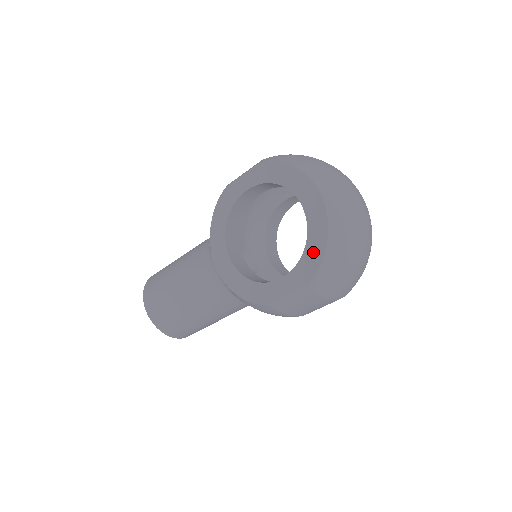
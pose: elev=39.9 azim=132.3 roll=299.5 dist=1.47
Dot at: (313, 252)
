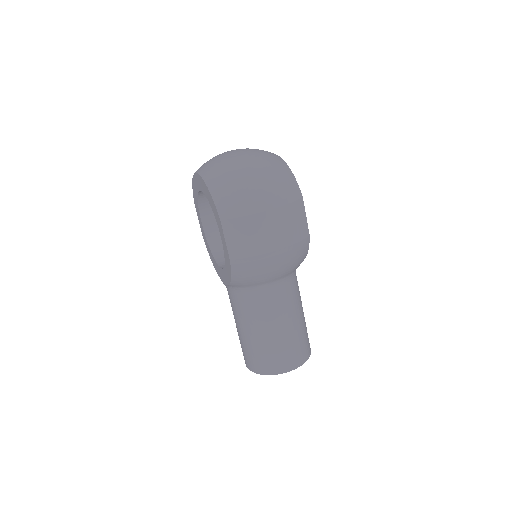
Dot at: (210, 201)
